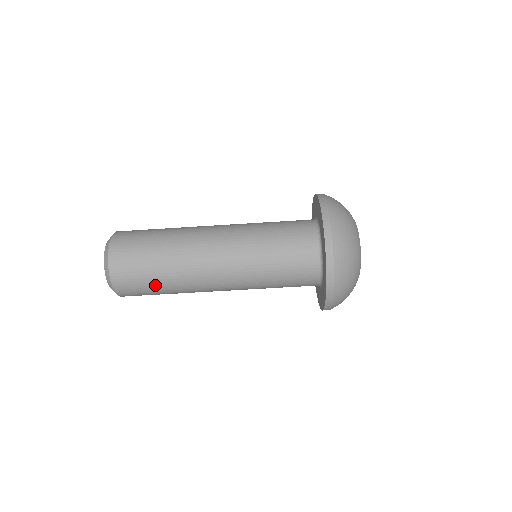
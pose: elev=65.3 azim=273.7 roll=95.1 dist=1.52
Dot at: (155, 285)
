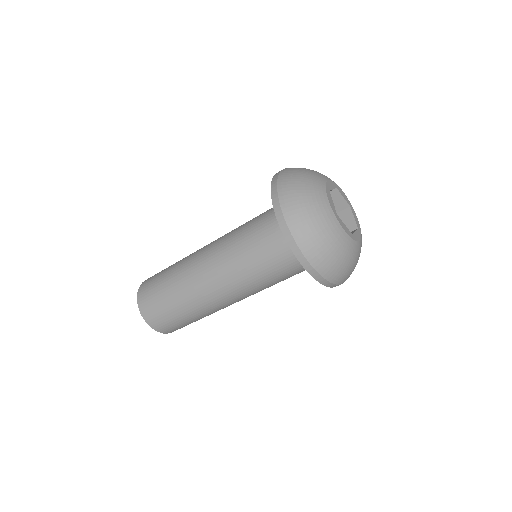
Dot at: (187, 320)
